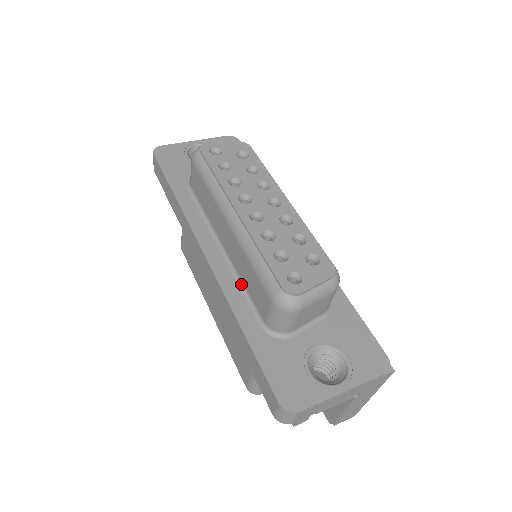
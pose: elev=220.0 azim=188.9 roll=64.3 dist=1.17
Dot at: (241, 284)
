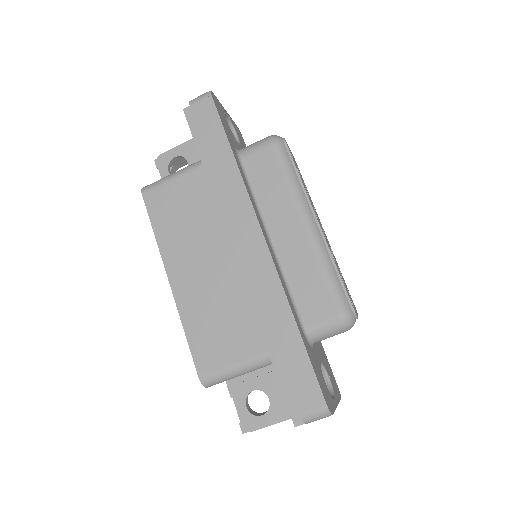
Dot at: (286, 282)
